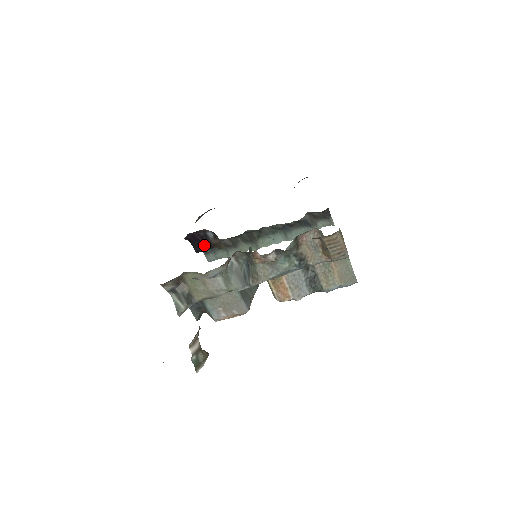
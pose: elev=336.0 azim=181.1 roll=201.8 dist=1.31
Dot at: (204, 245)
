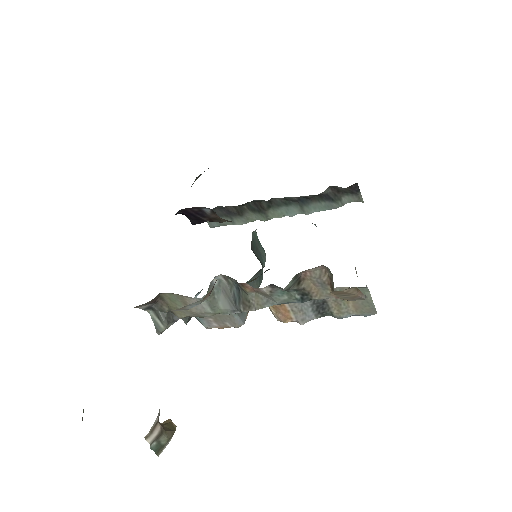
Dot at: (201, 219)
